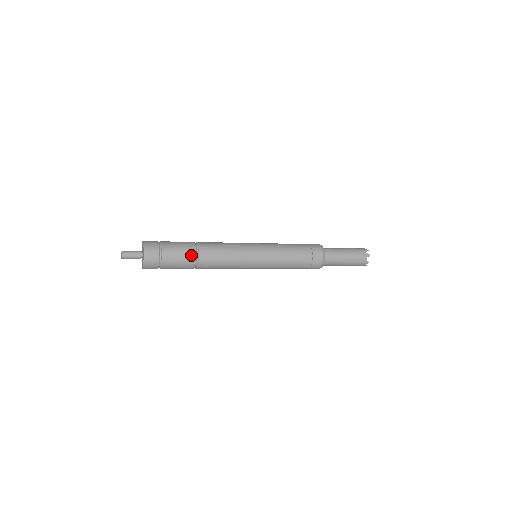
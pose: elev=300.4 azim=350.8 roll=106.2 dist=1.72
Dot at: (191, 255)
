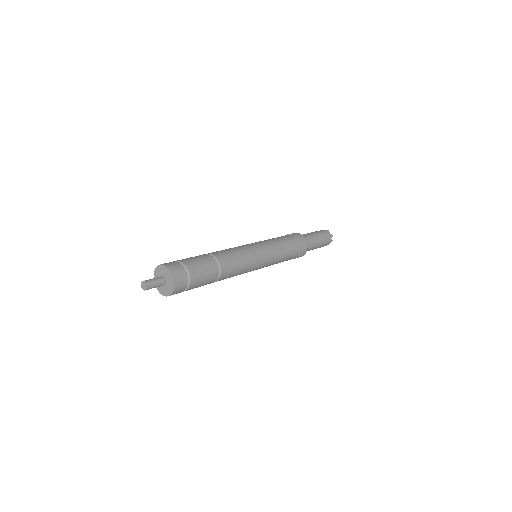
Dot at: (213, 279)
